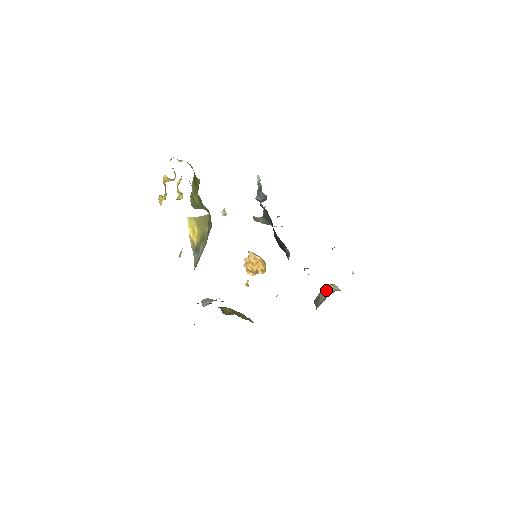
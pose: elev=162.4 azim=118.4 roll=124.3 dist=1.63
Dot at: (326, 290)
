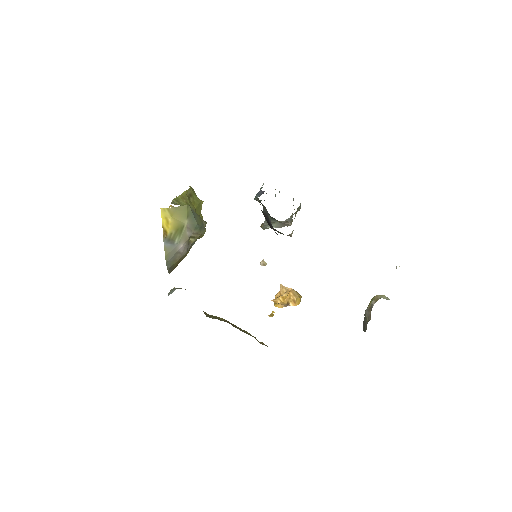
Dot at: (370, 303)
